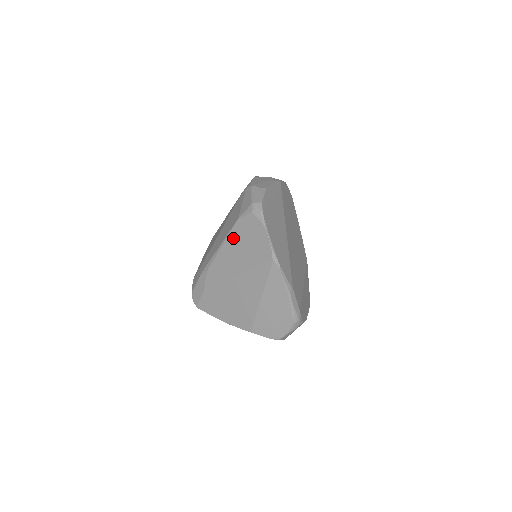
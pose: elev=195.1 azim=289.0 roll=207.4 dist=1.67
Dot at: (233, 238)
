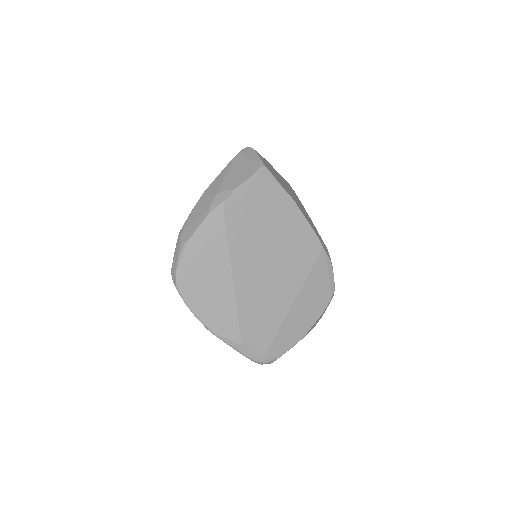
Dot at: occluded
